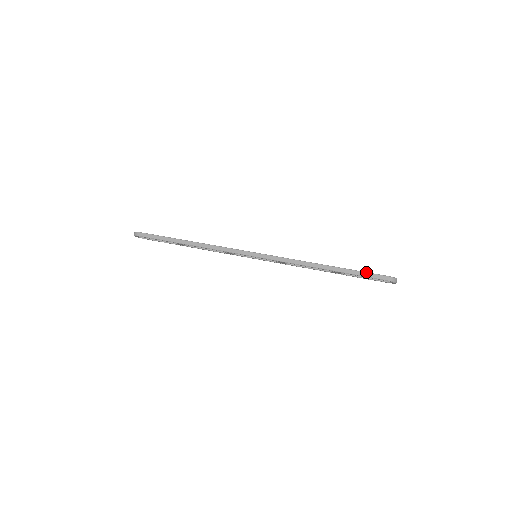
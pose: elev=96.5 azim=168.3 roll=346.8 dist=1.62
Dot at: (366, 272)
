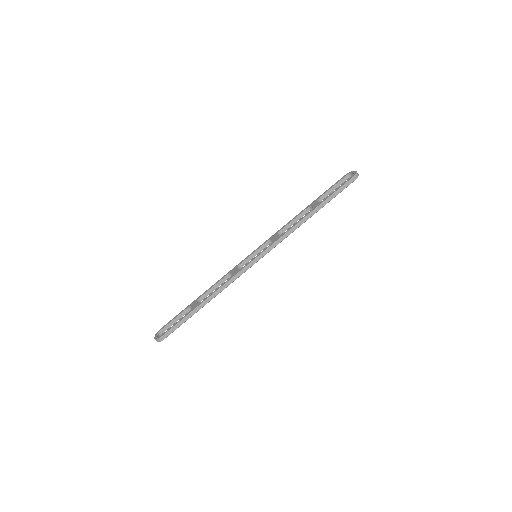
Dot at: (338, 190)
